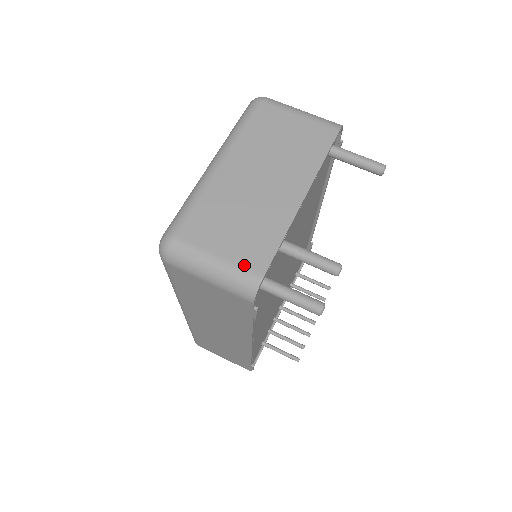
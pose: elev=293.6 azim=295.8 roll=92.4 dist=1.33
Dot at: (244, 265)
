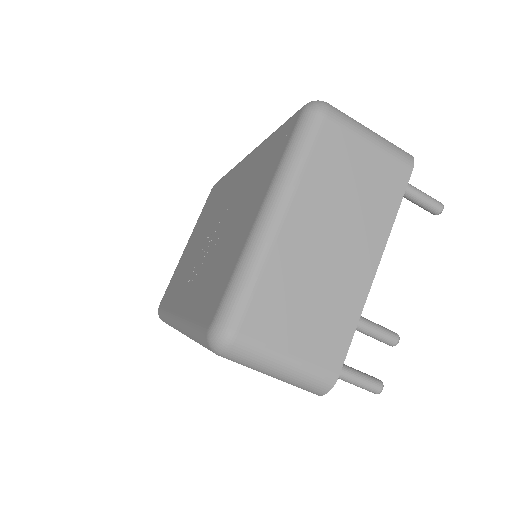
Dot at: (318, 364)
